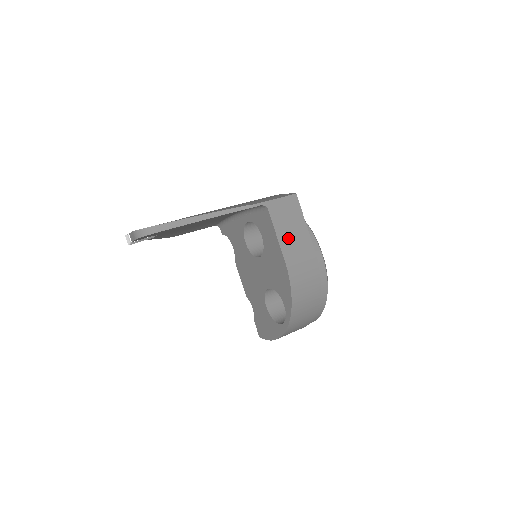
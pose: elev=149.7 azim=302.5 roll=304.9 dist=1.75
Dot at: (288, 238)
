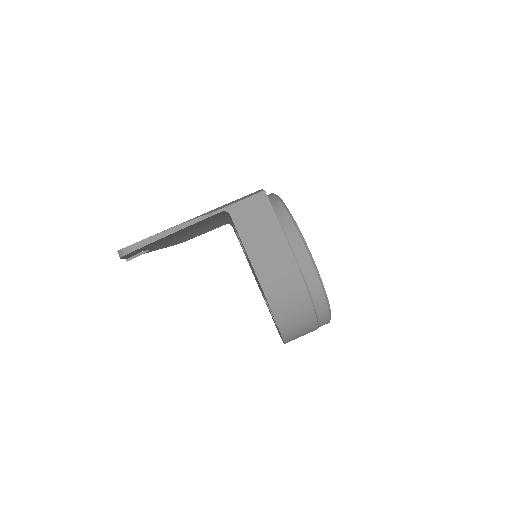
Dot at: (257, 243)
